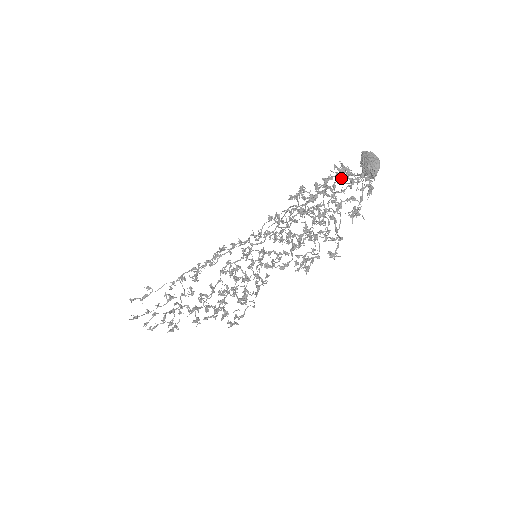
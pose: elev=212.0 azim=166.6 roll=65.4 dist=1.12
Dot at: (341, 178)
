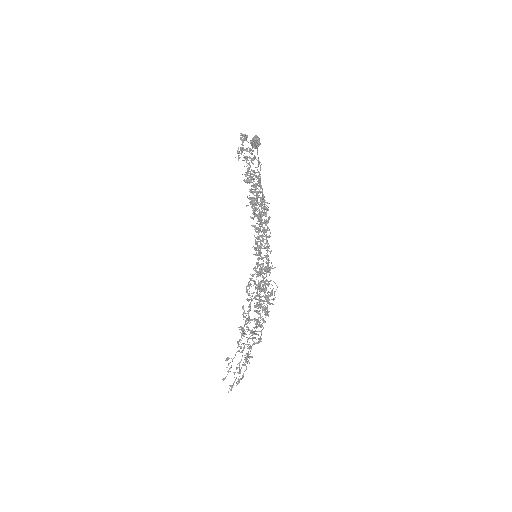
Dot at: (244, 158)
